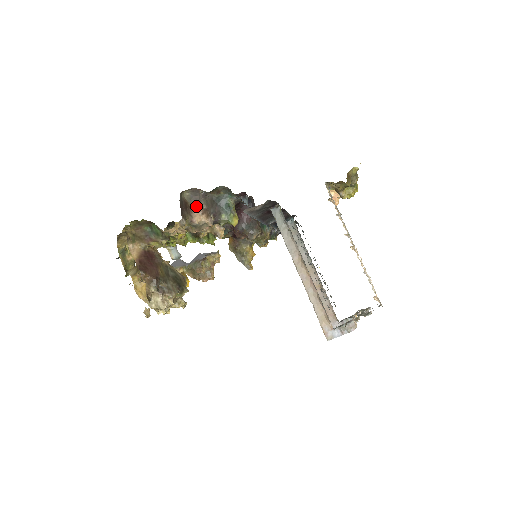
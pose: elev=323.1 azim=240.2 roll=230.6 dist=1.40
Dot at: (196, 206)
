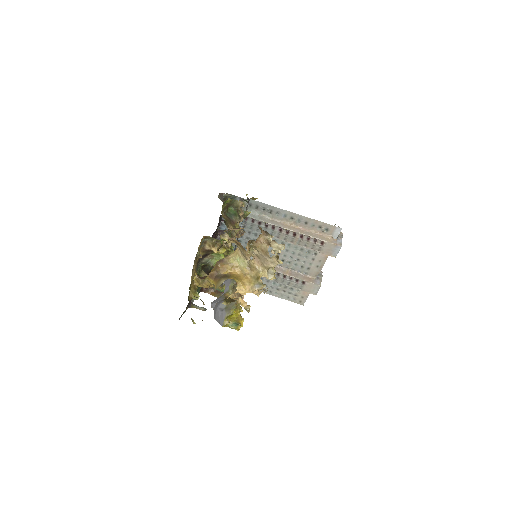
Dot at: occluded
